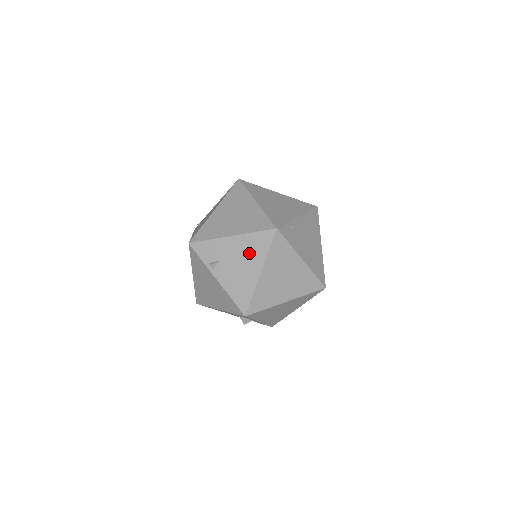
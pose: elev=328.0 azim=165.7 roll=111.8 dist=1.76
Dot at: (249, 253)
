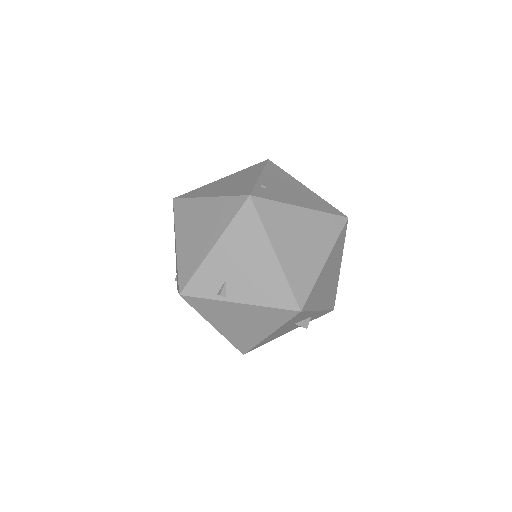
Dot at: (246, 245)
